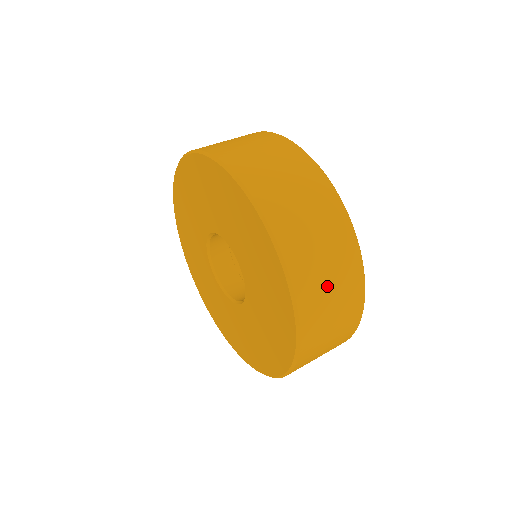
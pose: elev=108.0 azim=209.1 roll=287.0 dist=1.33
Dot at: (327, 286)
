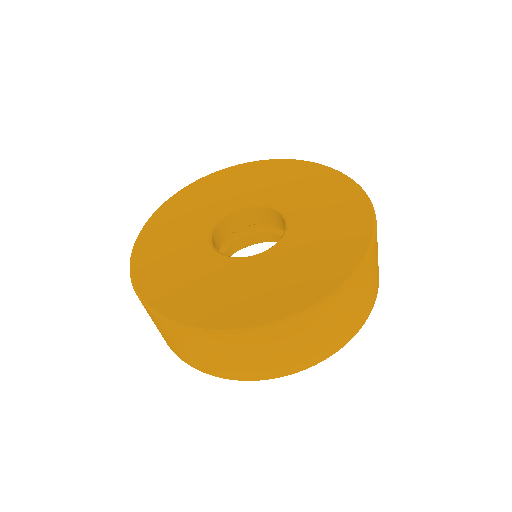
Dot at: occluded
